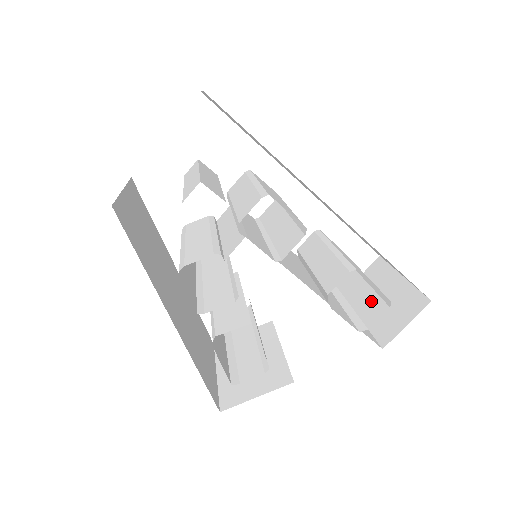
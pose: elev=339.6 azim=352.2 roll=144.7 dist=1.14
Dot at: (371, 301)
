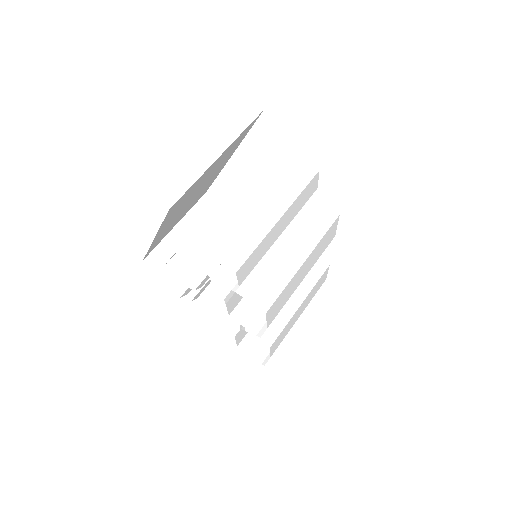
Dot at: occluded
